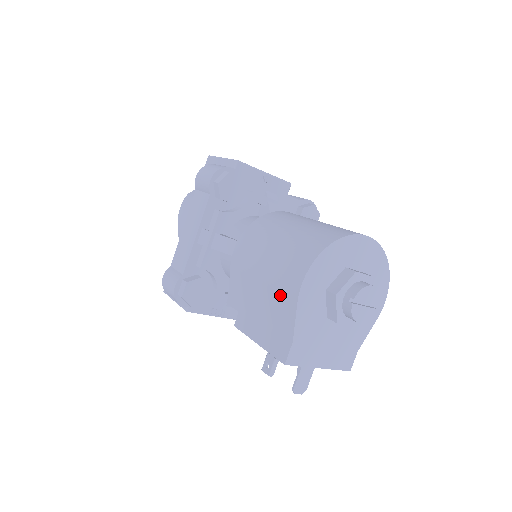
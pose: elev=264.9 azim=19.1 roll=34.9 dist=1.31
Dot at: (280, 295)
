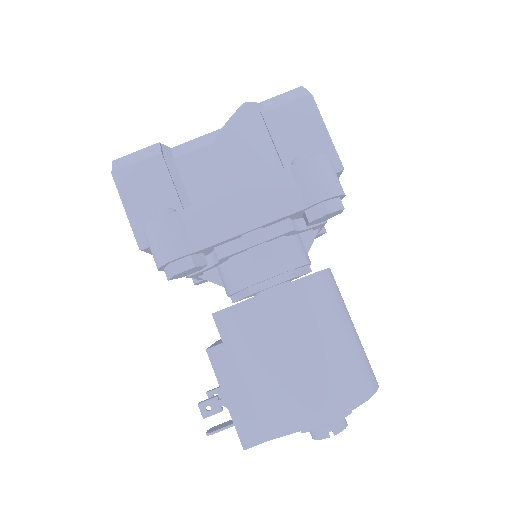
Dot at: (295, 401)
